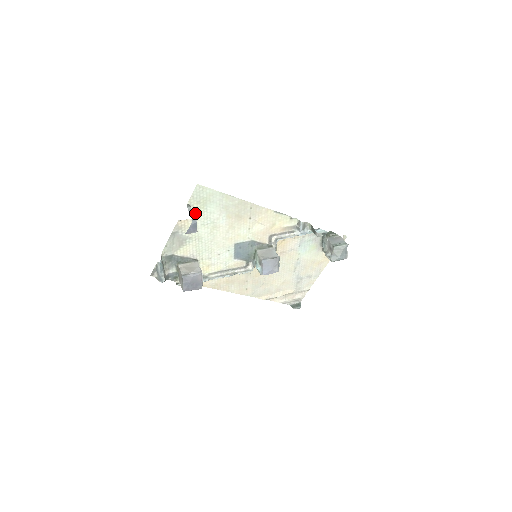
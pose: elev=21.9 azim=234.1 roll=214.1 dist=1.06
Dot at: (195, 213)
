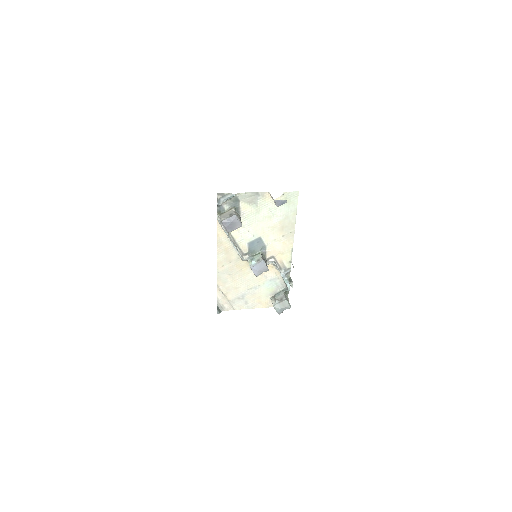
Dot at: occluded
